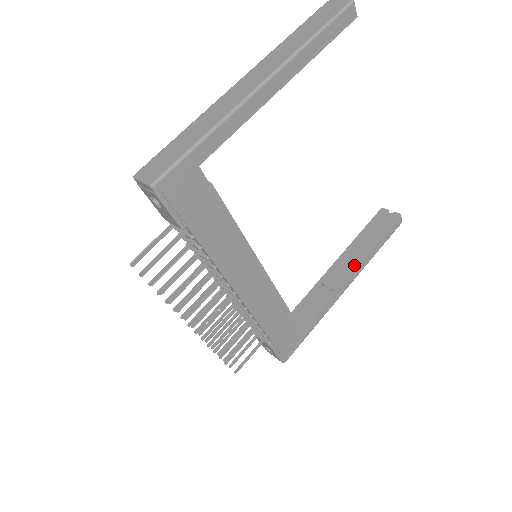
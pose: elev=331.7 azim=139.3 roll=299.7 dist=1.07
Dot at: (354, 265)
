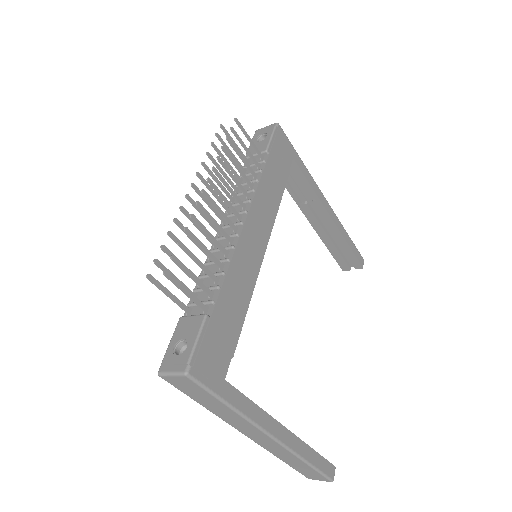
Dot at: occluded
